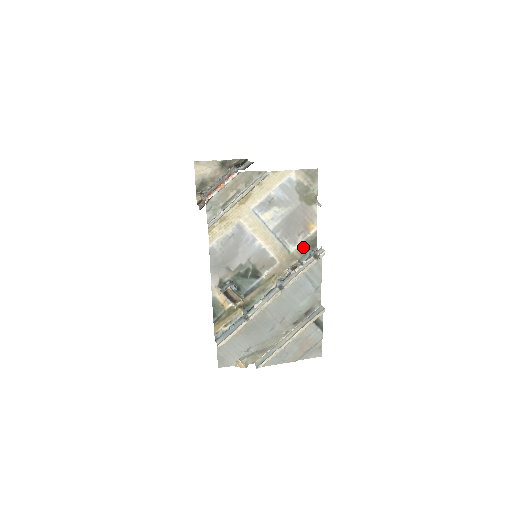
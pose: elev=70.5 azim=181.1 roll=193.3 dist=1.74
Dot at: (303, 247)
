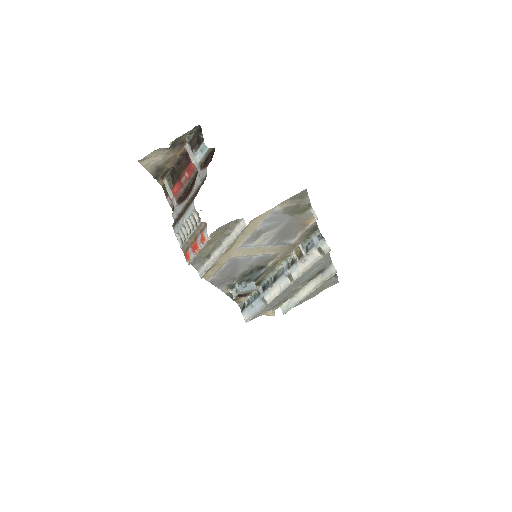
Dot at: (304, 236)
